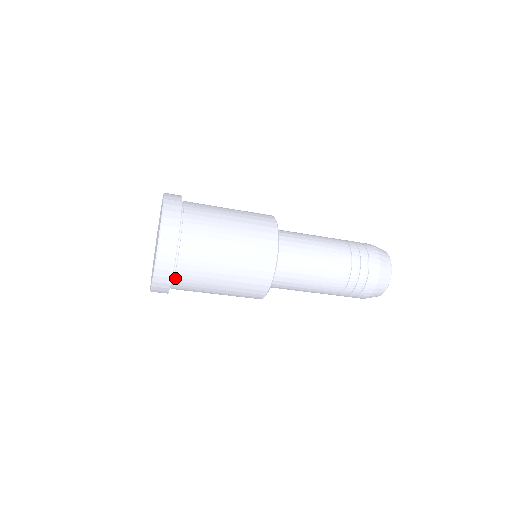
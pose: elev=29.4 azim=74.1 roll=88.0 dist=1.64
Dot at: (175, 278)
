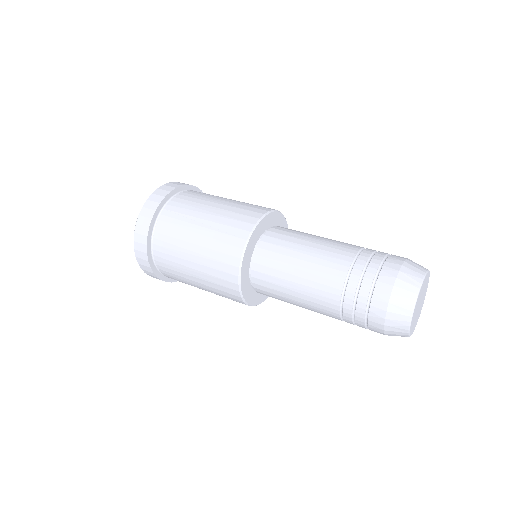
Dot at: occluded
